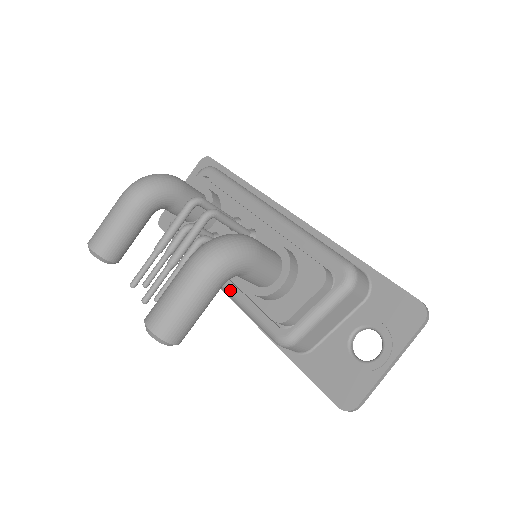
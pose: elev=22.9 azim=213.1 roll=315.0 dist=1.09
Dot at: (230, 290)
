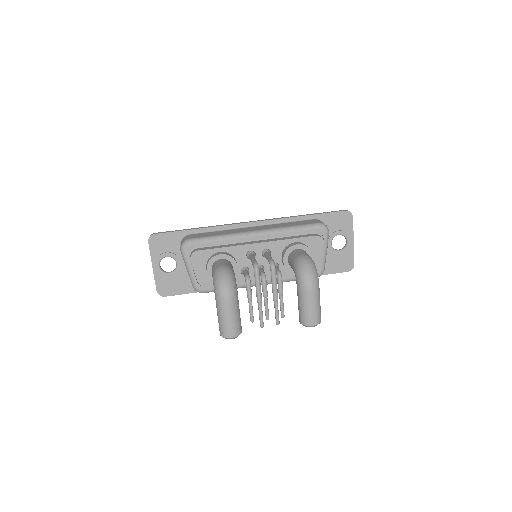
Dot at: occluded
